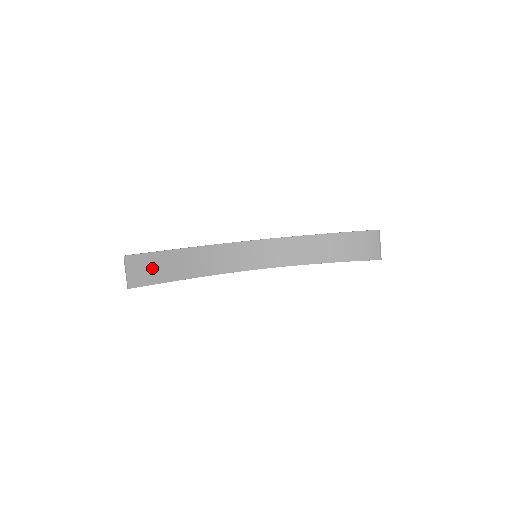
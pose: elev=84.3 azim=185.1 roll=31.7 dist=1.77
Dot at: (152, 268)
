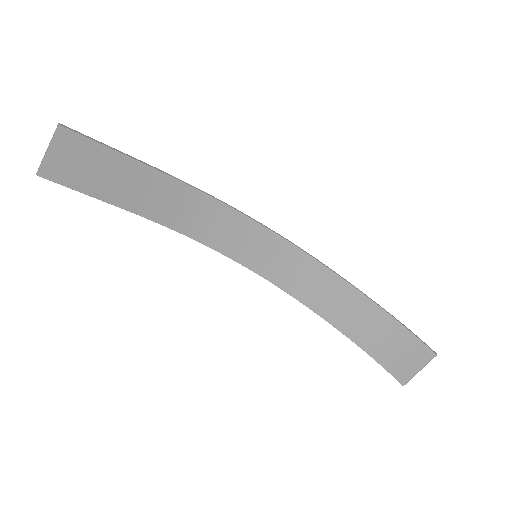
Dot at: (95, 170)
